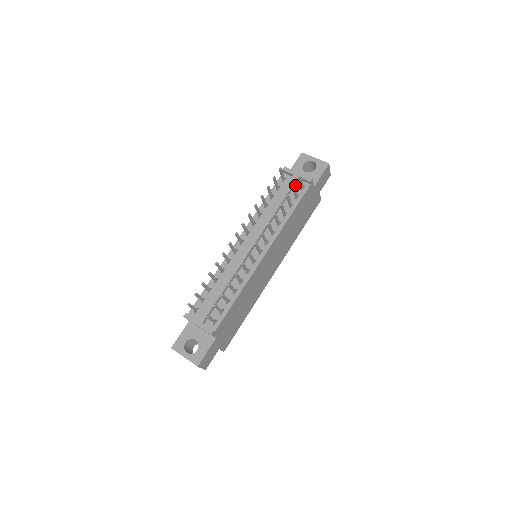
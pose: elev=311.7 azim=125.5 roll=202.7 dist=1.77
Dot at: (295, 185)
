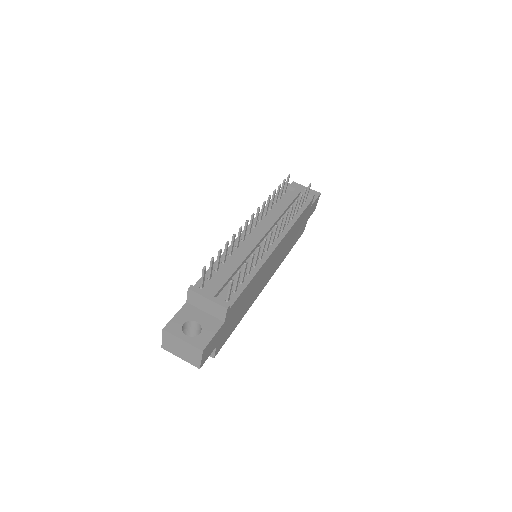
Dot at: (297, 198)
